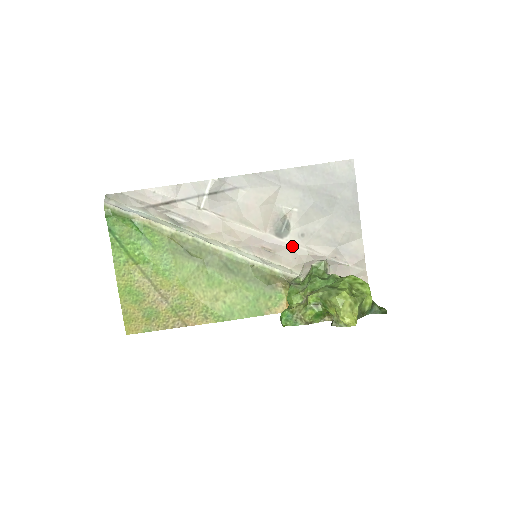
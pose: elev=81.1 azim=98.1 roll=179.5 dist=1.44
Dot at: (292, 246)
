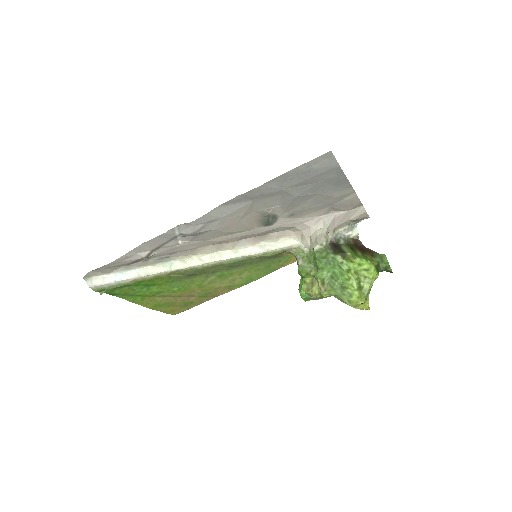
Dot at: (284, 225)
